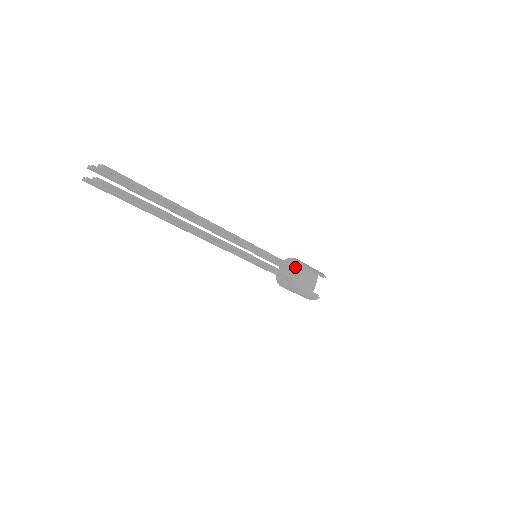
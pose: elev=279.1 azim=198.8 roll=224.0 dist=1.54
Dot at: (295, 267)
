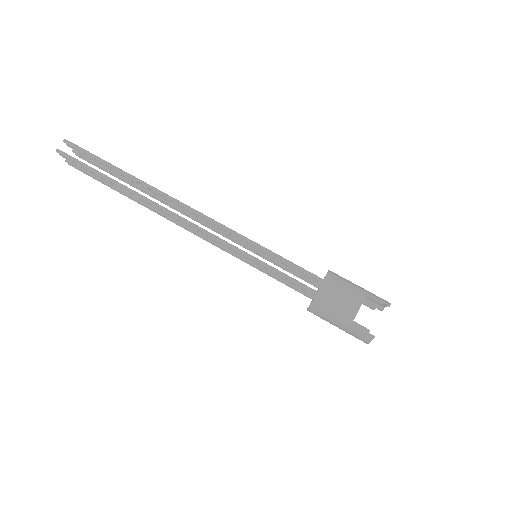
Dot at: (315, 276)
